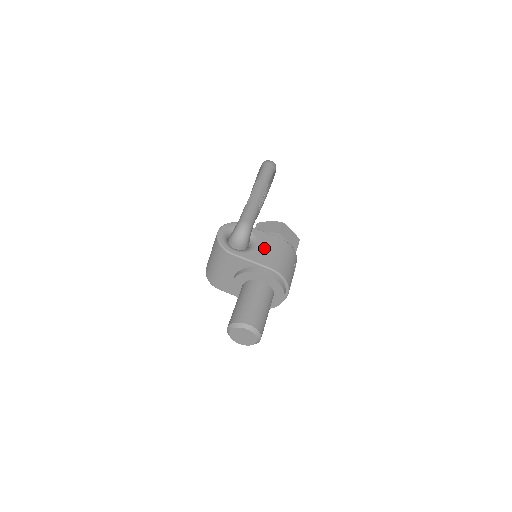
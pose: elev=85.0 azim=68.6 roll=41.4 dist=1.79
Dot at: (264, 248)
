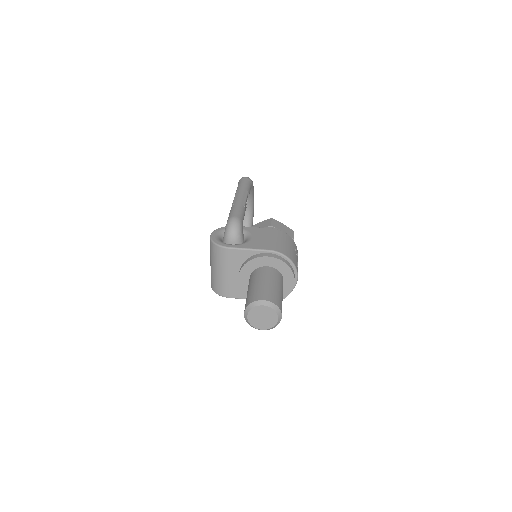
Dot at: (260, 238)
